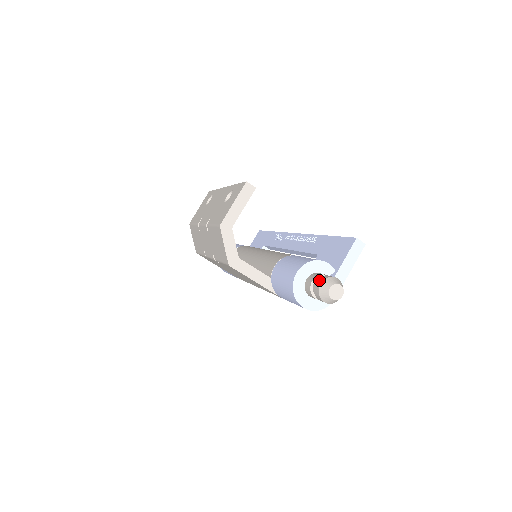
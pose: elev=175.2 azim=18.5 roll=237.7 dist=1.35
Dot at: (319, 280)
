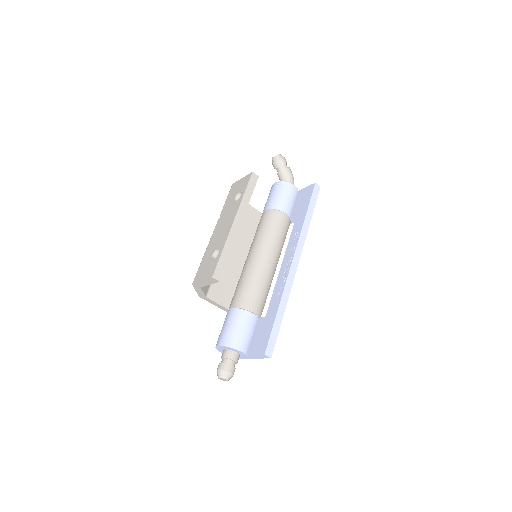
Dot at: (220, 365)
